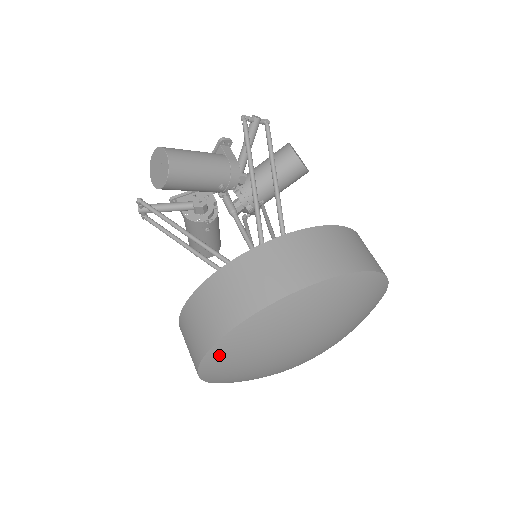
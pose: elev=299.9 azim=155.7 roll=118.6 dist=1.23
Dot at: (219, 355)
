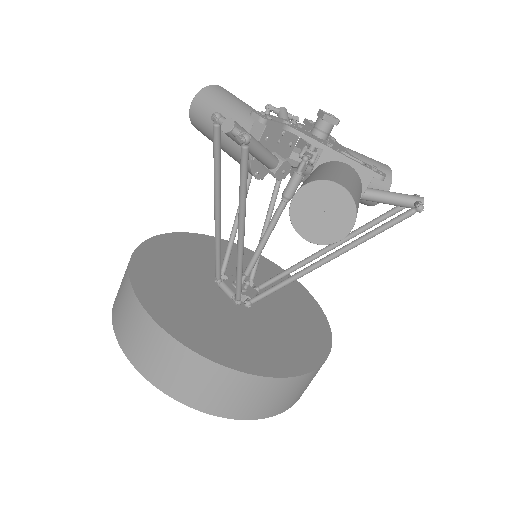
Dot at: occluded
